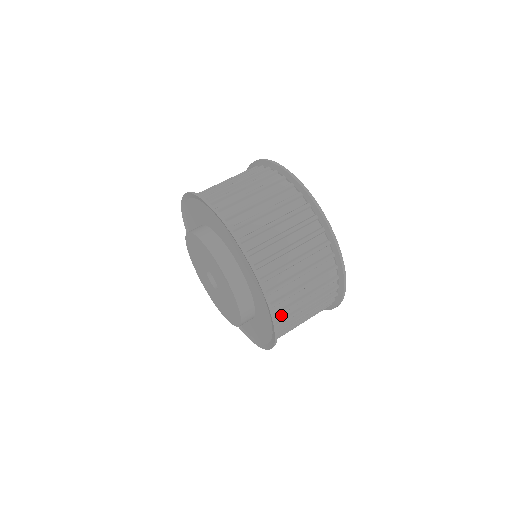
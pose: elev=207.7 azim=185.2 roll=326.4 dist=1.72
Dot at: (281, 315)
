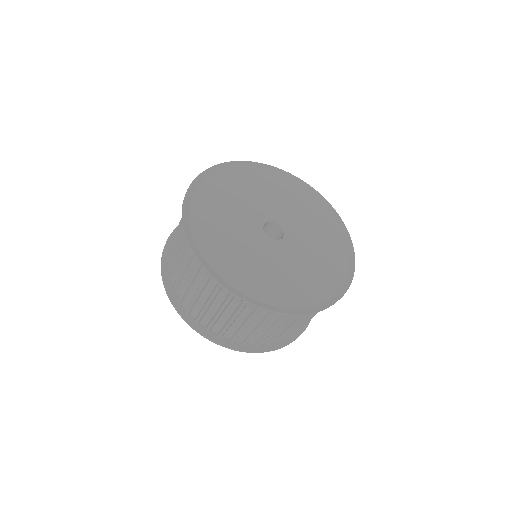
Dot at: (265, 339)
